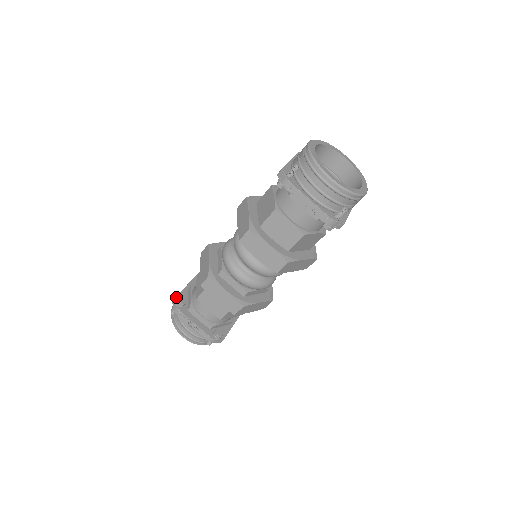
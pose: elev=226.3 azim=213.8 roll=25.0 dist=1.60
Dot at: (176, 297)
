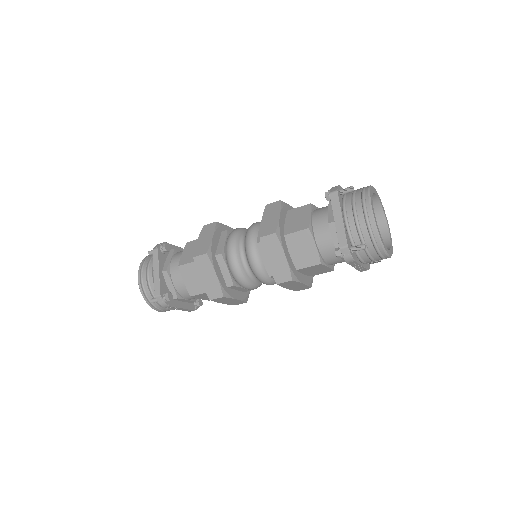
Dot at: (160, 293)
